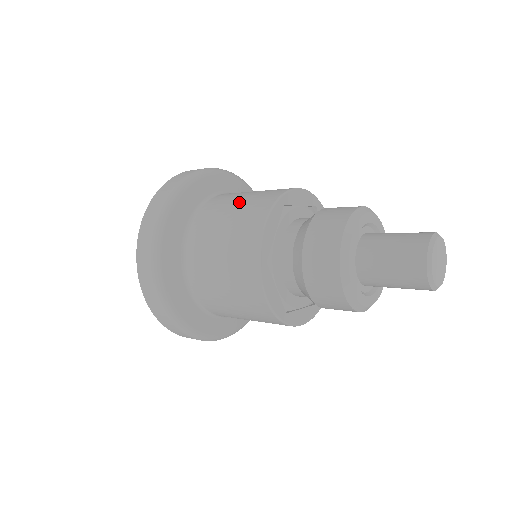
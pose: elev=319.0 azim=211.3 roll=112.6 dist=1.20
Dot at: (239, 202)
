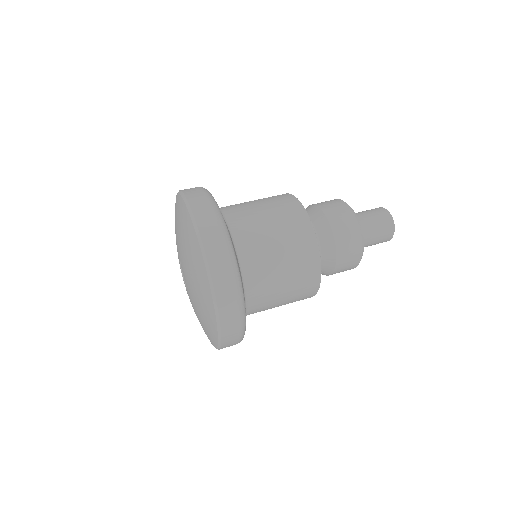
Dot at: (254, 200)
